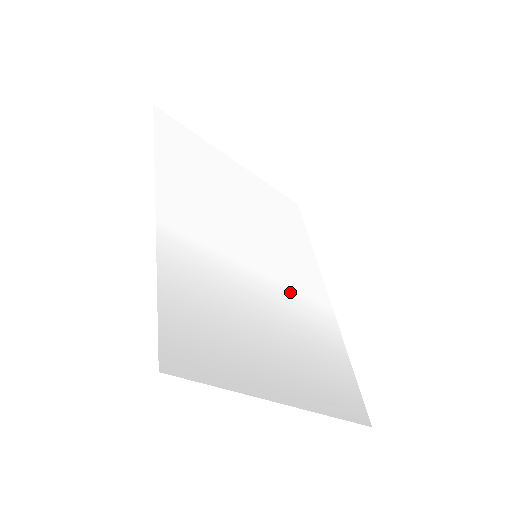
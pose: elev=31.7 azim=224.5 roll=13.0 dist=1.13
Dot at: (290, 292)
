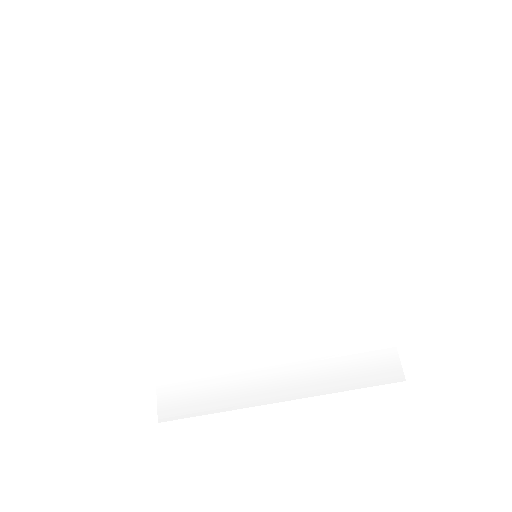
Dot at: (300, 271)
